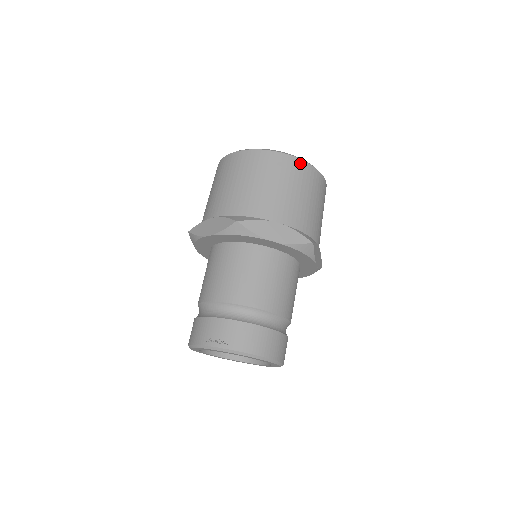
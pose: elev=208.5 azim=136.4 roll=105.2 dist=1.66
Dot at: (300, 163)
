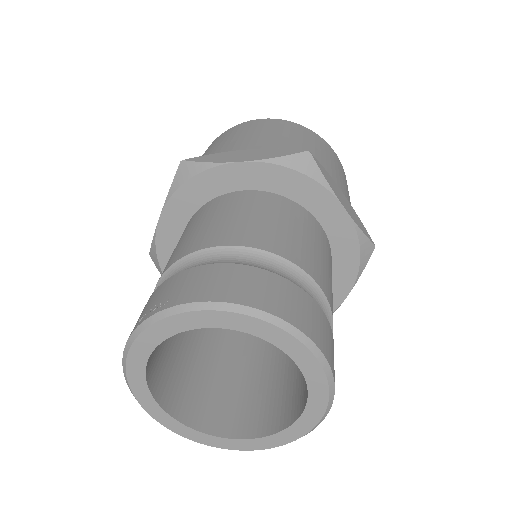
Dot at: (277, 121)
